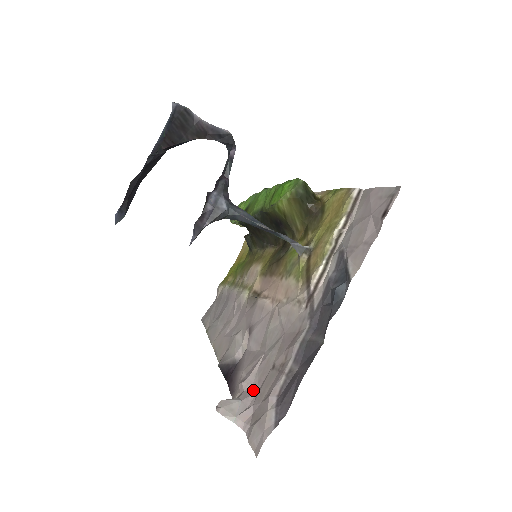
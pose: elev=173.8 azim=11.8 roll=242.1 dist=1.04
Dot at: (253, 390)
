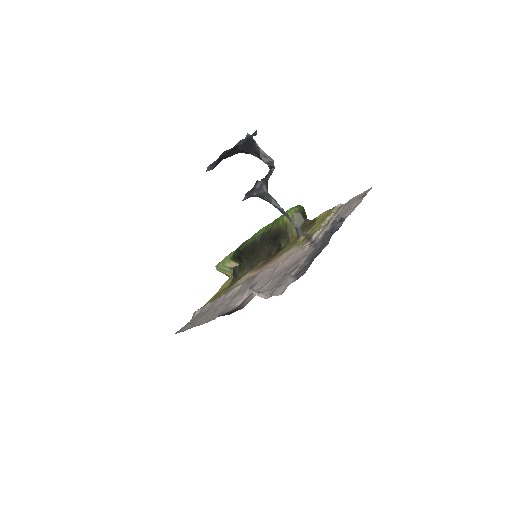
Dot at: (267, 290)
